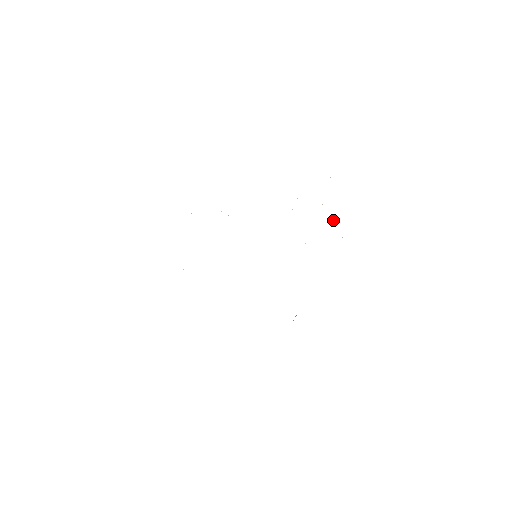
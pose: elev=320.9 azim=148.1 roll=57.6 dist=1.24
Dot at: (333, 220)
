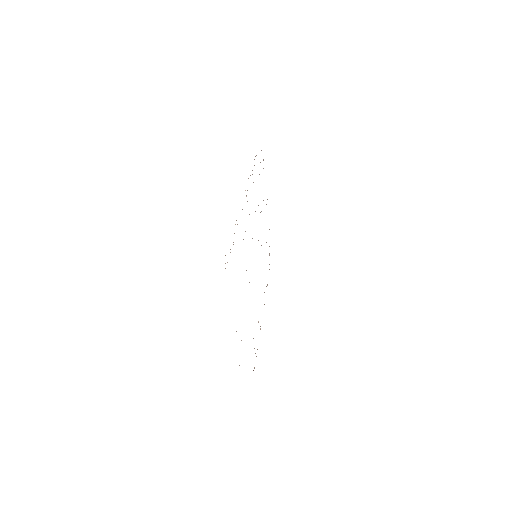
Dot at: occluded
